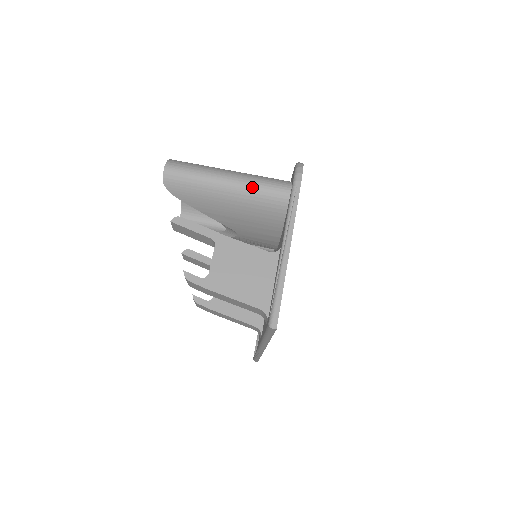
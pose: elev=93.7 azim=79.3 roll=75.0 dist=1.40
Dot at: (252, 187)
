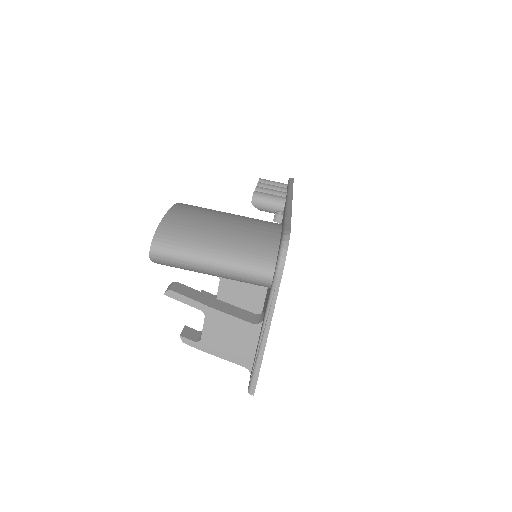
Dot at: (235, 273)
